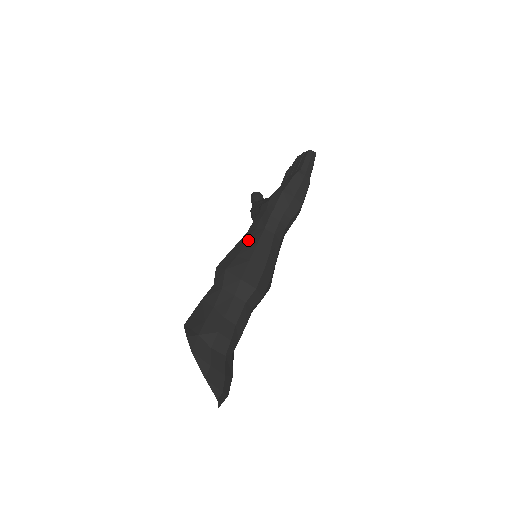
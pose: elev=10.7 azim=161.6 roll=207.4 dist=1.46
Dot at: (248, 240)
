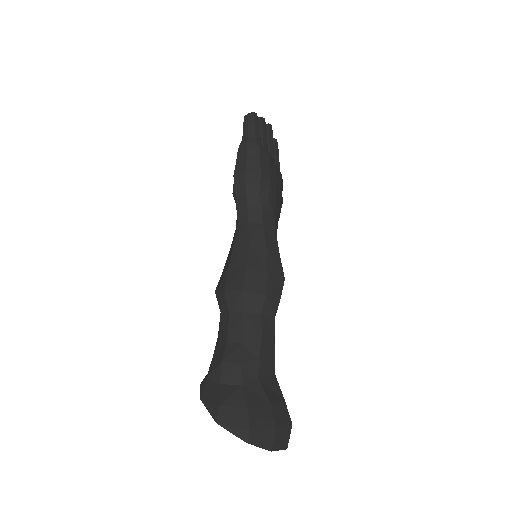
Dot at: occluded
